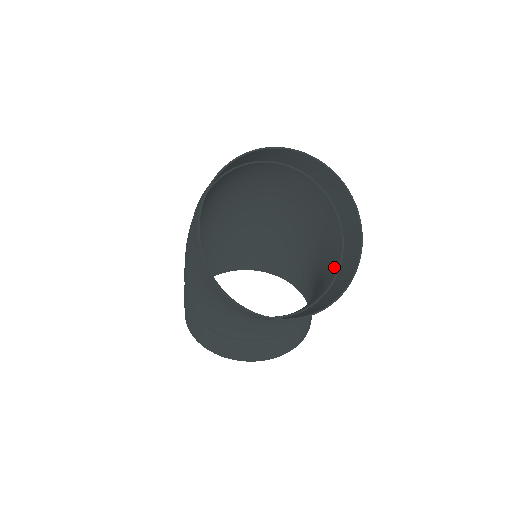
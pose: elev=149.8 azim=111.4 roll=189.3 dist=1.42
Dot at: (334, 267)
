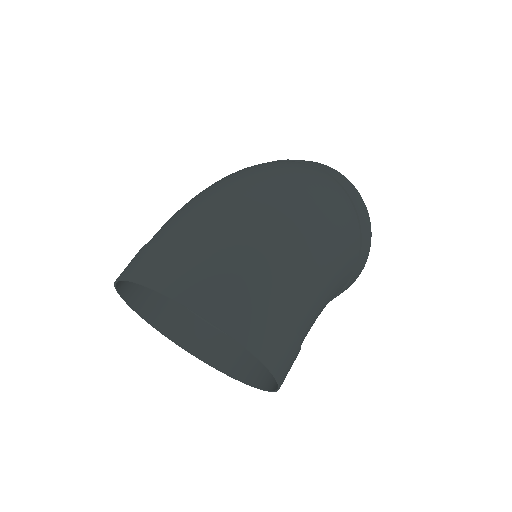
Dot at: occluded
